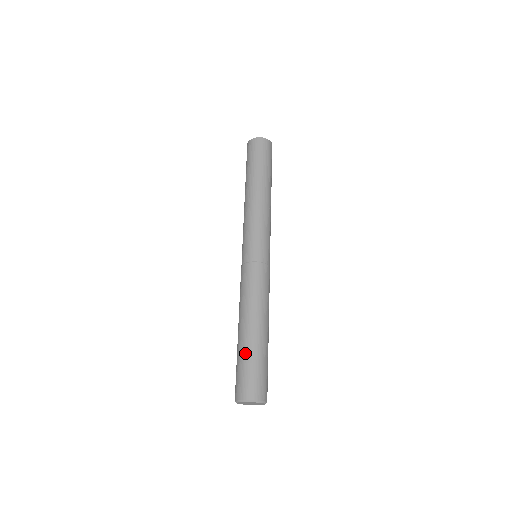
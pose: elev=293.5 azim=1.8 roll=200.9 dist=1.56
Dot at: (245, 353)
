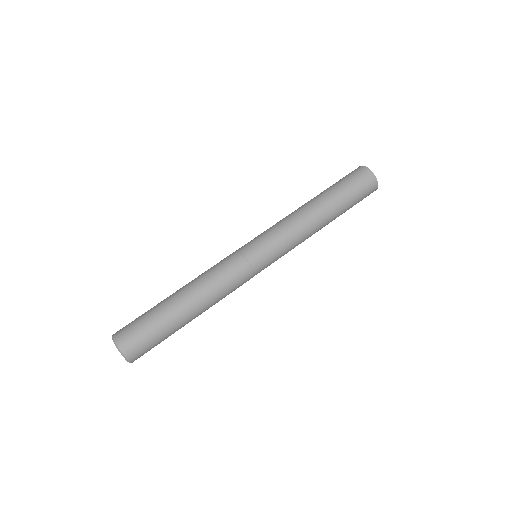
Dot at: (159, 317)
